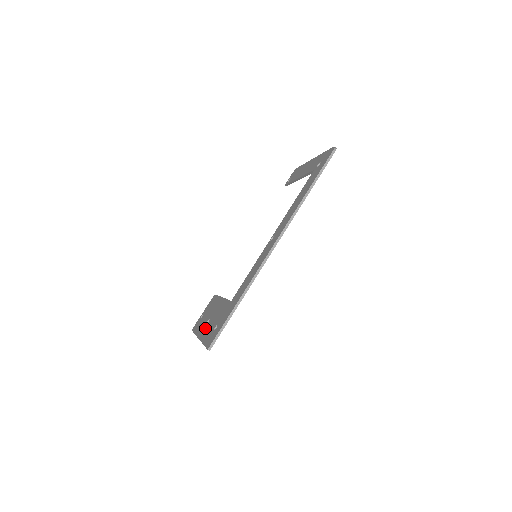
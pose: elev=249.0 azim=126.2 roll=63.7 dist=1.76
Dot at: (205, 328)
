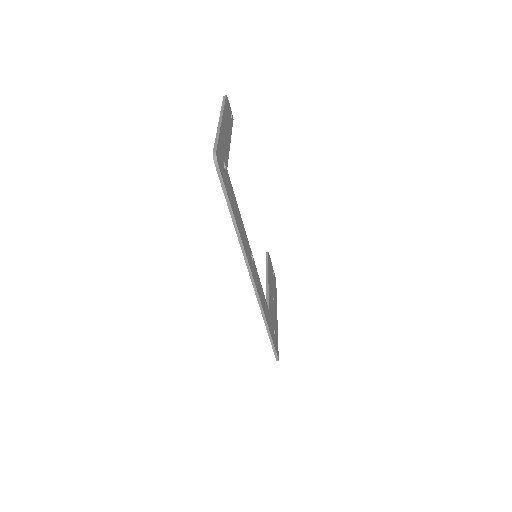
Dot at: occluded
